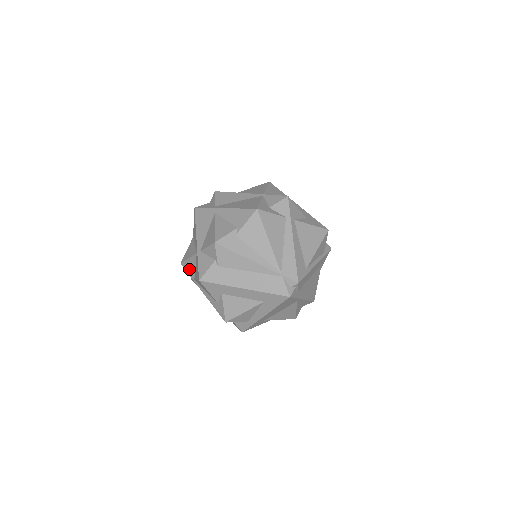
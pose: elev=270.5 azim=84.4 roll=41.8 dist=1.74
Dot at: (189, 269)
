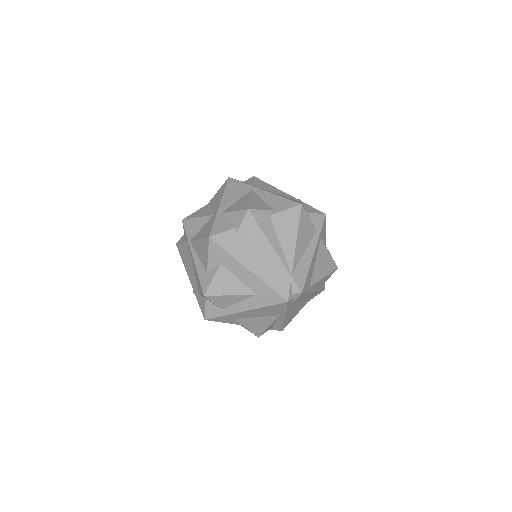
Dot at: (191, 228)
